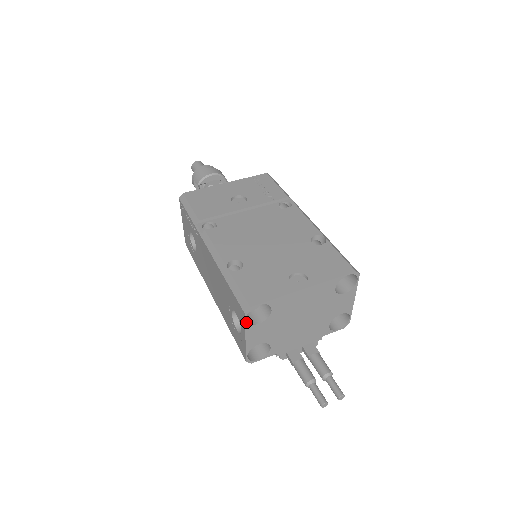
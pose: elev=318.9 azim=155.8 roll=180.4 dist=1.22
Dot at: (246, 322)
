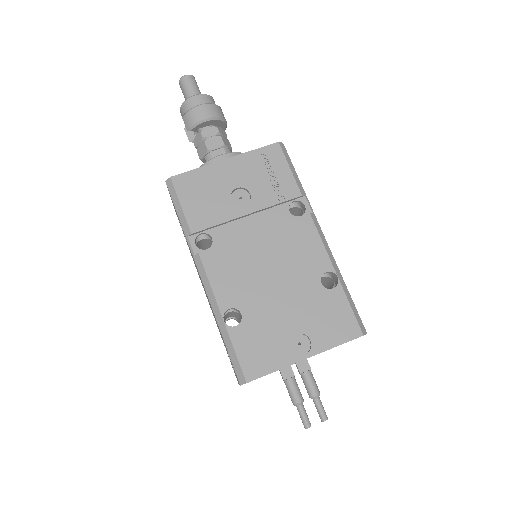
Dot at: occluded
